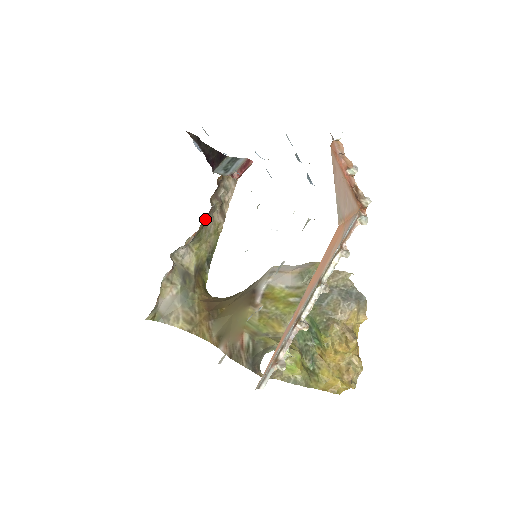
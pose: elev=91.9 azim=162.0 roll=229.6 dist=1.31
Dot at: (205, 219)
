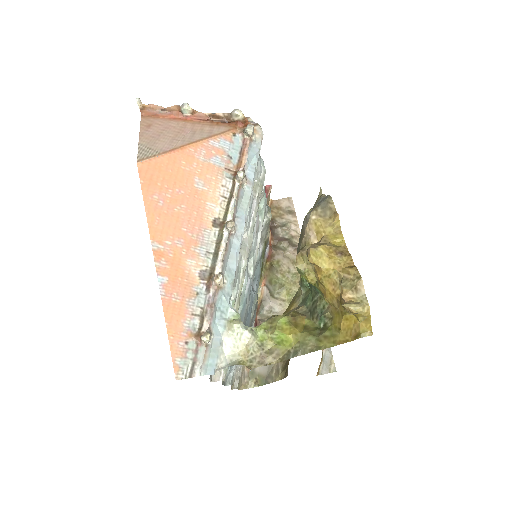
Dot at: (268, 264)
